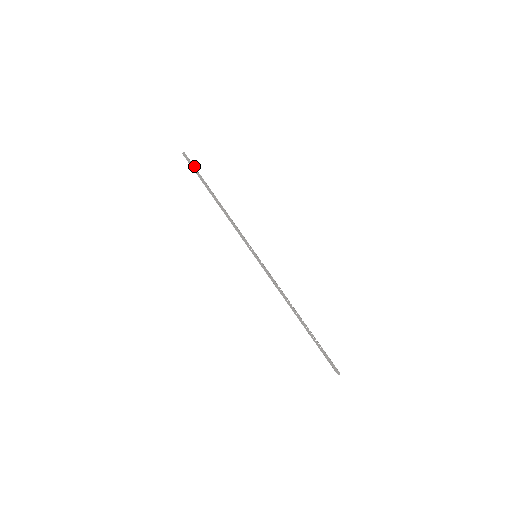
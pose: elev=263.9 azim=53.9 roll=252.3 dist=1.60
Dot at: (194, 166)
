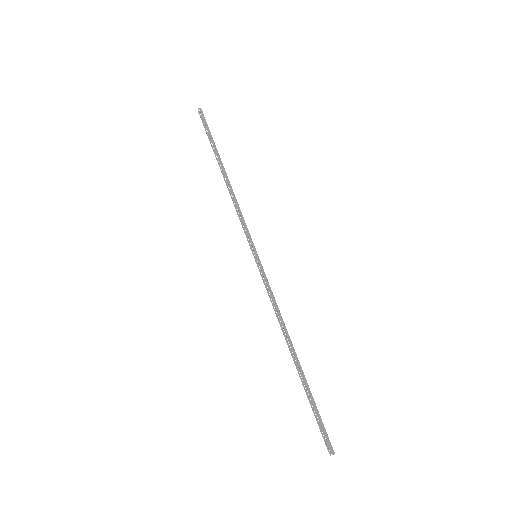
Dot at: occluded
